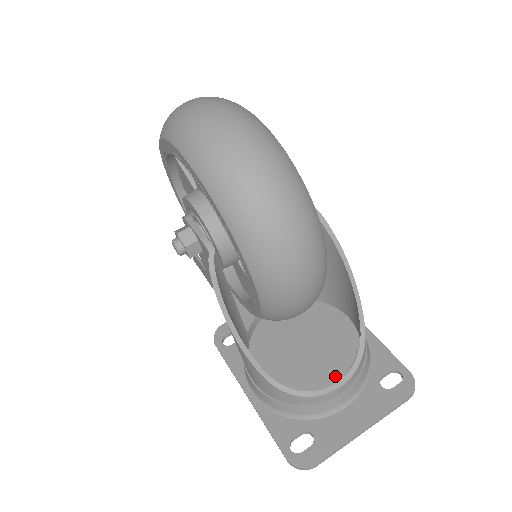
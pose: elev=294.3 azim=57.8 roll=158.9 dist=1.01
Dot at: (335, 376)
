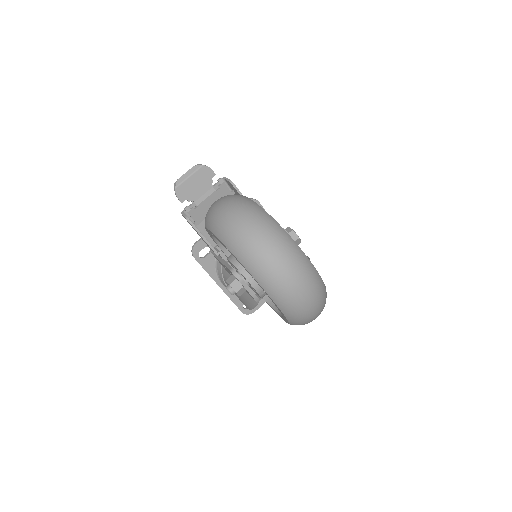
Dot at: occluded
